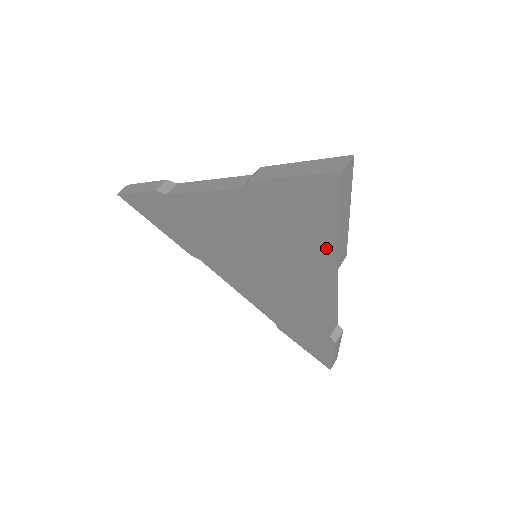
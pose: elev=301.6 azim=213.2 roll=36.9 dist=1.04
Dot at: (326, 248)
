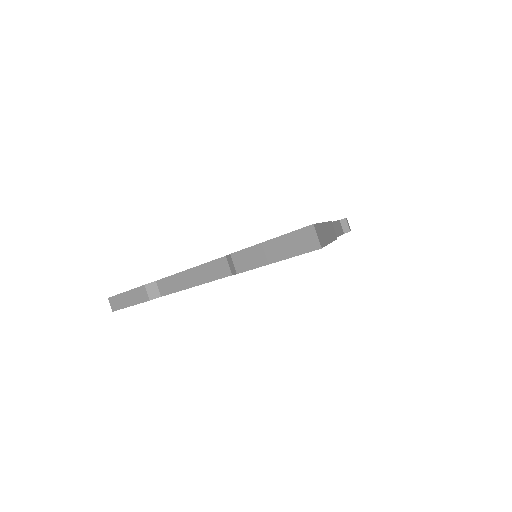
Dot at: occluded
